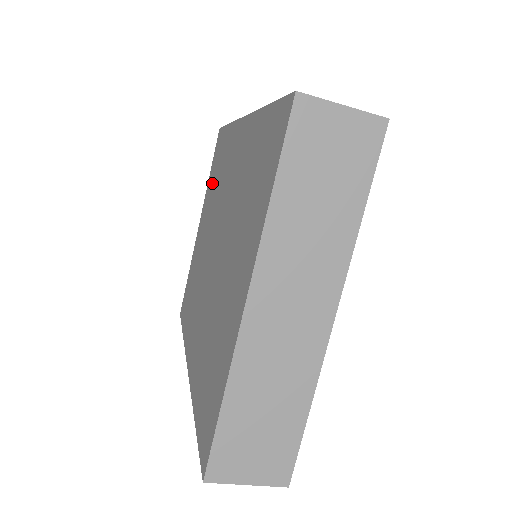
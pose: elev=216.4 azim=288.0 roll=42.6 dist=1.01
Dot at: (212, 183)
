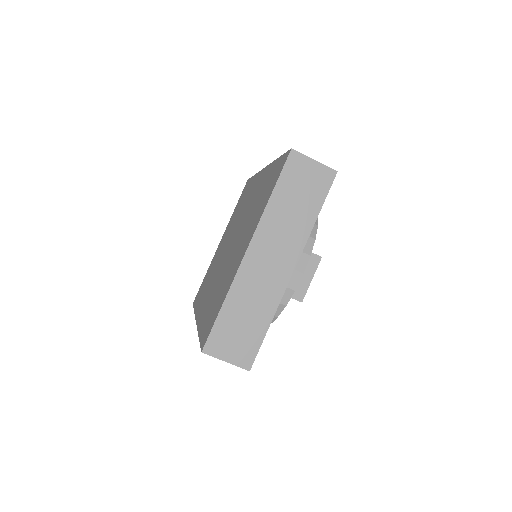
Dot at: occluded
